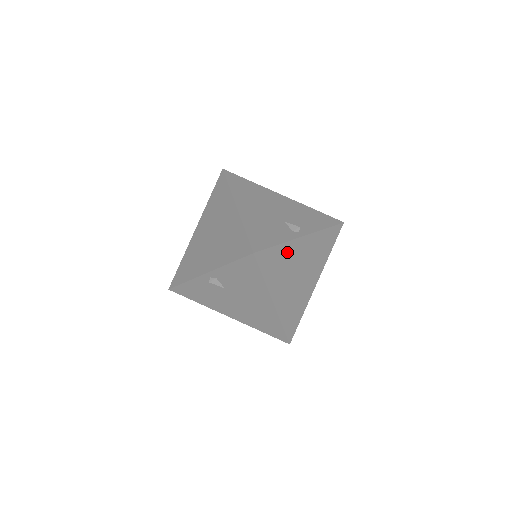
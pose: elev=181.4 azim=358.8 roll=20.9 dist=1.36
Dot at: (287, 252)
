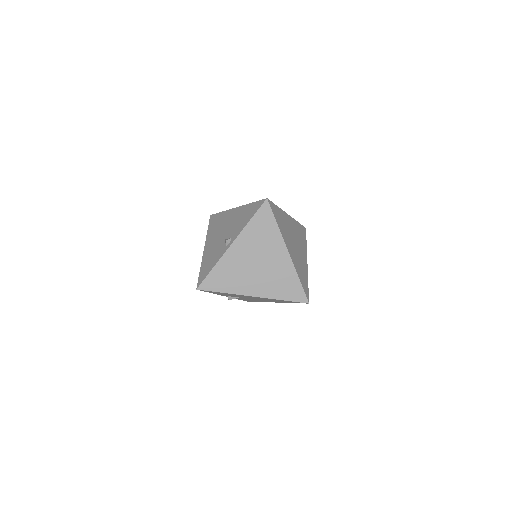
Dot at: (227, 265)
